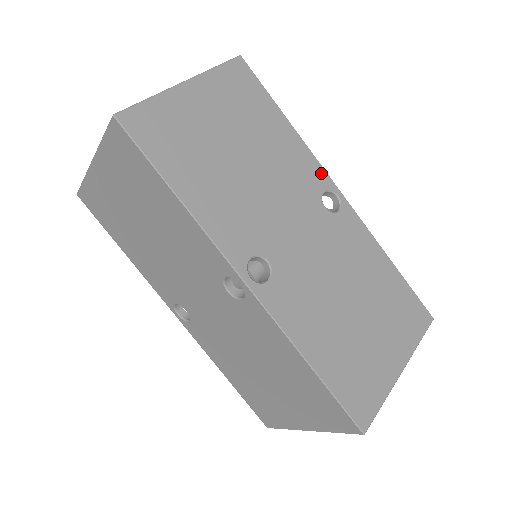
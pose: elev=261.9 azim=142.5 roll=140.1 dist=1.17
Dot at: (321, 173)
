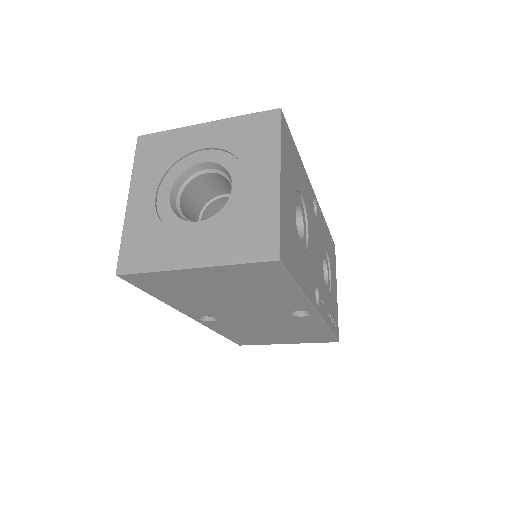
Dot at: (306, 307)
